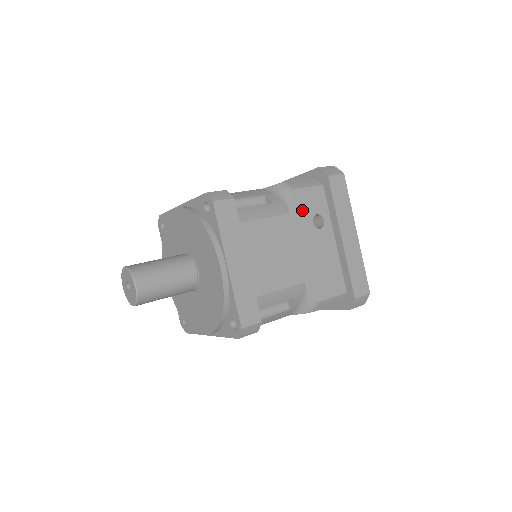
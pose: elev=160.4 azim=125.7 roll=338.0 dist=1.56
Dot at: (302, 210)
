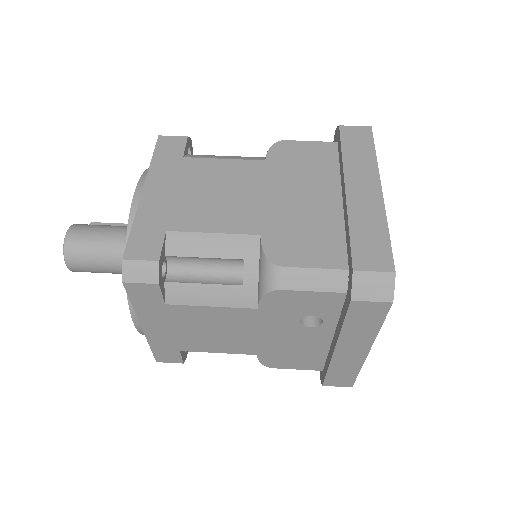
Dot at: (285, 309)
